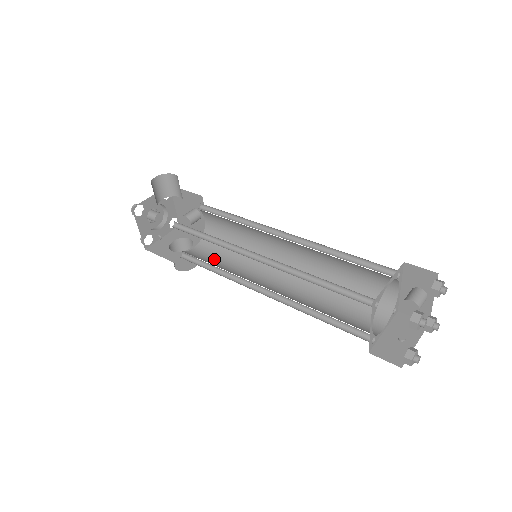
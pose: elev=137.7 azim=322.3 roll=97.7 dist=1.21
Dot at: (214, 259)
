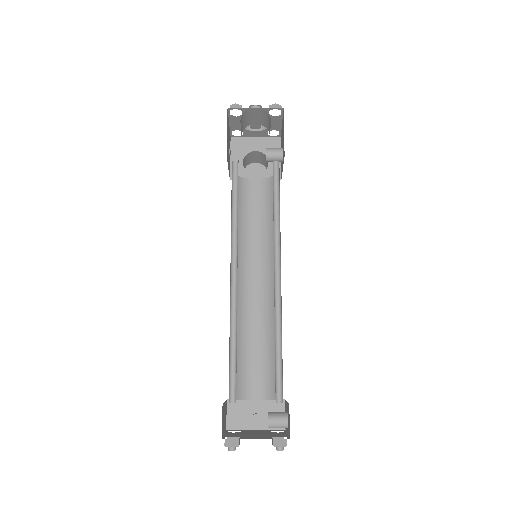
Dot at: (252, 209)
